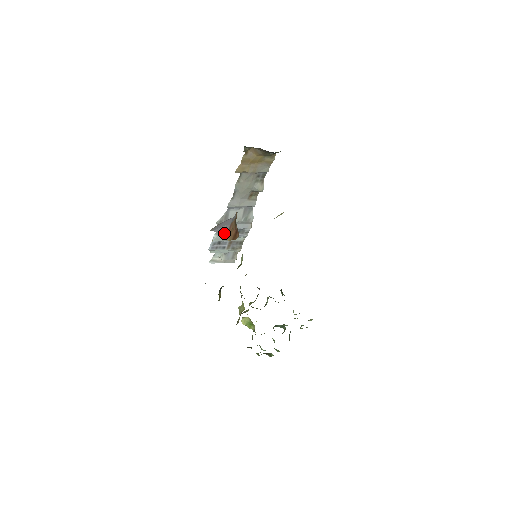
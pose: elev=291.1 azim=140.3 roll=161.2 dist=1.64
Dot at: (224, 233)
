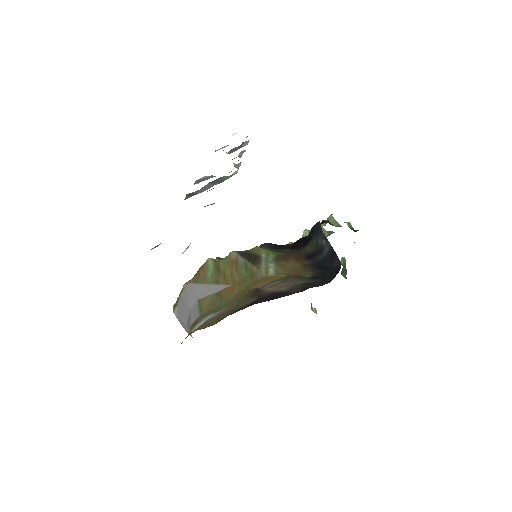
Dot at: occluded
